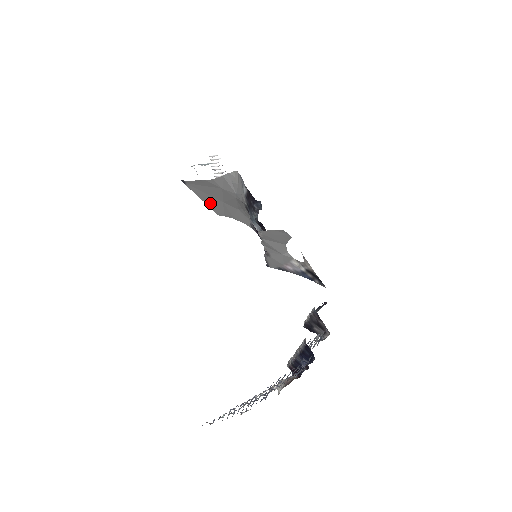
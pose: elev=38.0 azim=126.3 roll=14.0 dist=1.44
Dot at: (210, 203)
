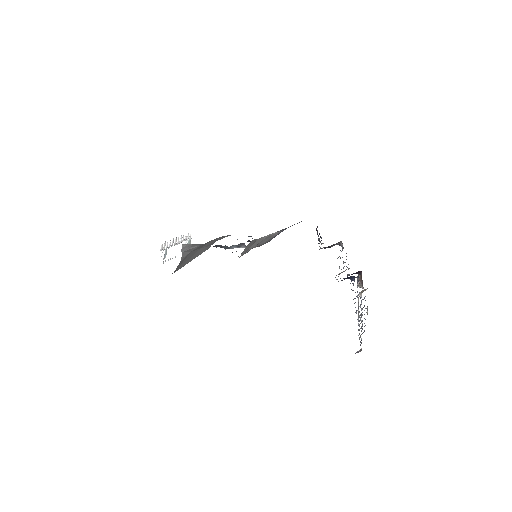
Dot at: (197, 255)
